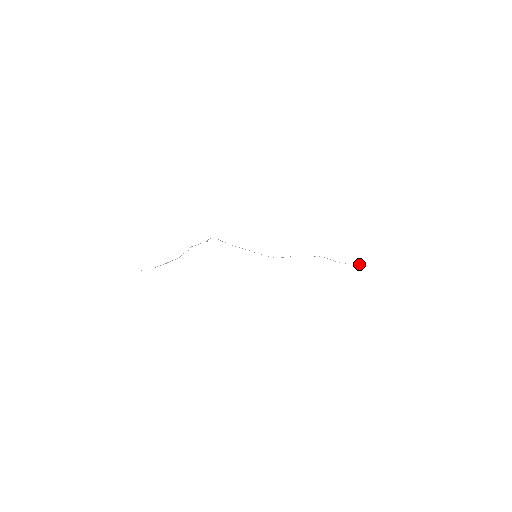
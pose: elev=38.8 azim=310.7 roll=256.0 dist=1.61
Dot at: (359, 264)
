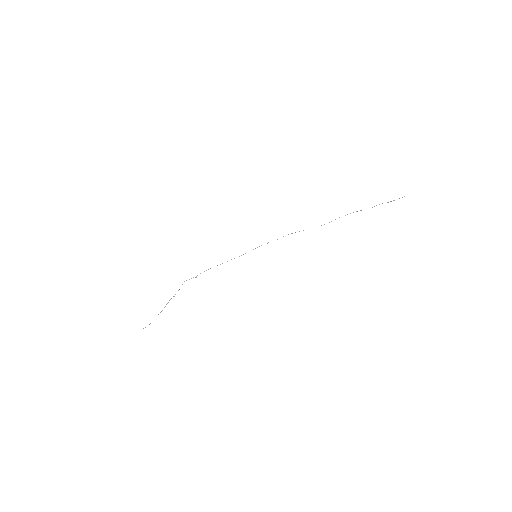
Dot at: occluded
